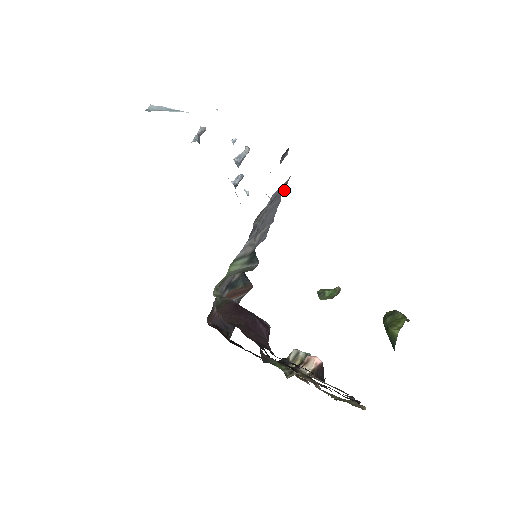
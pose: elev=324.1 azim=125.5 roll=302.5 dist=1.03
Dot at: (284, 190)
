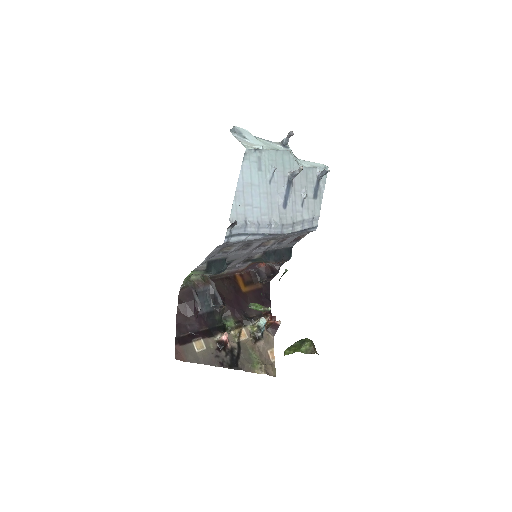
Dot at: (235, 243)
